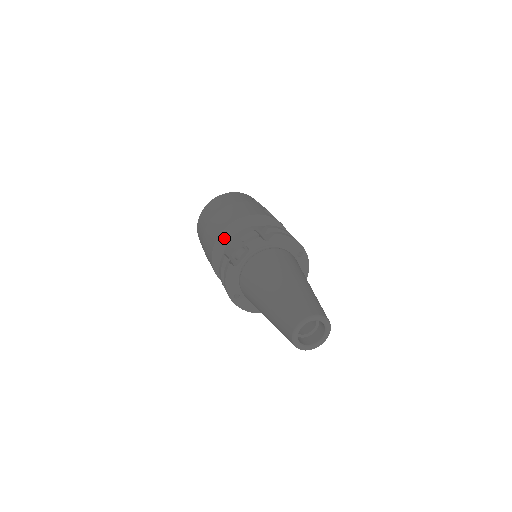
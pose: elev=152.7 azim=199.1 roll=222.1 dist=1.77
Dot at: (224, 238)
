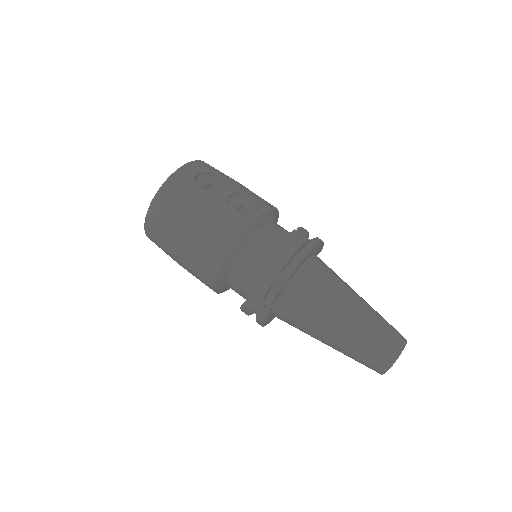
Dot at: (221, 280)
